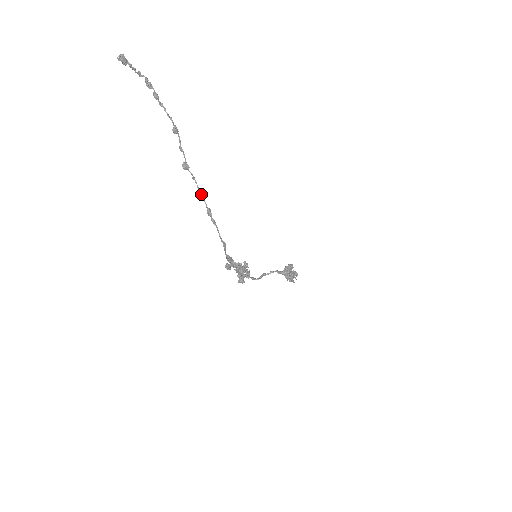
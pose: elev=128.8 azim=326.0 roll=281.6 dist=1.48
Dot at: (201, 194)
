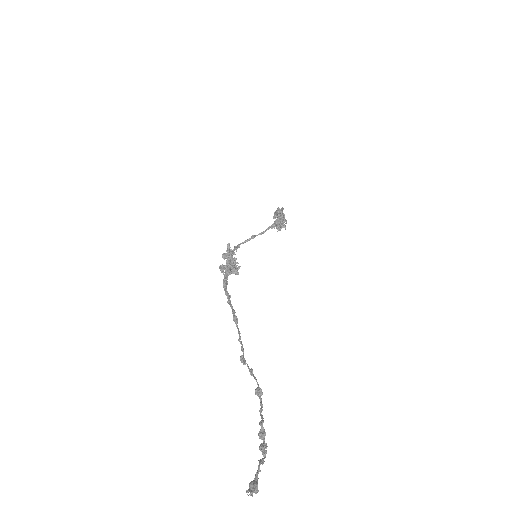
Dot at: (239, 335)
